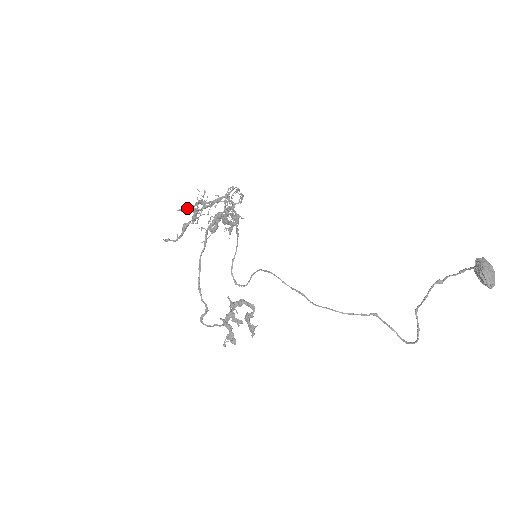
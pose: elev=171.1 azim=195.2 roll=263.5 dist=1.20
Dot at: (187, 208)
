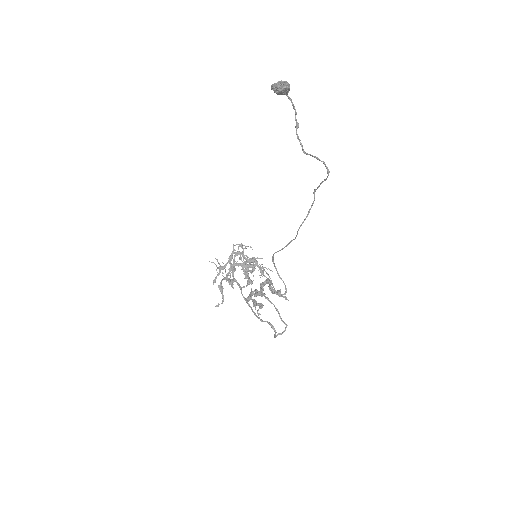
Dot at: (216, 278)
